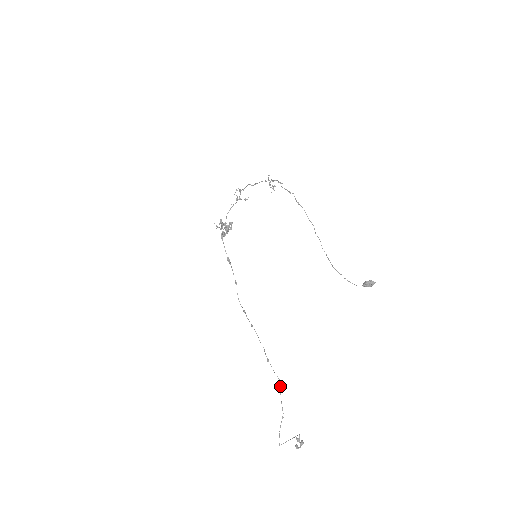
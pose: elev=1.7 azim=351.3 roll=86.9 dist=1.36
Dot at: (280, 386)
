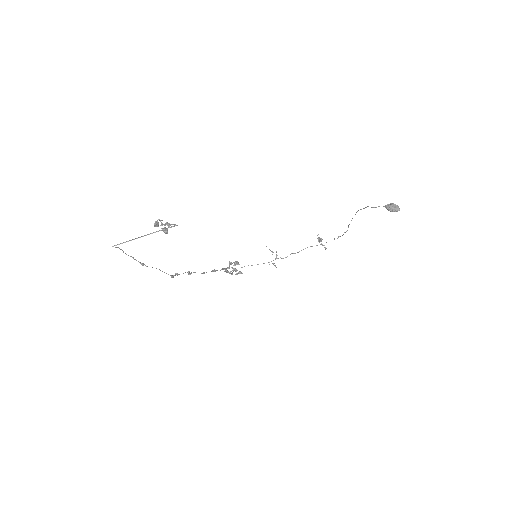
Dot at: occluded
